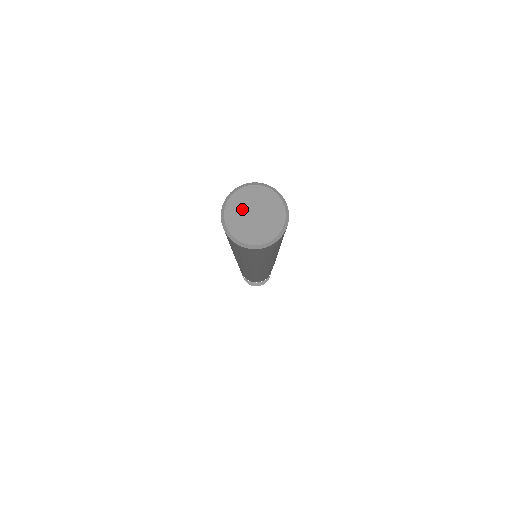
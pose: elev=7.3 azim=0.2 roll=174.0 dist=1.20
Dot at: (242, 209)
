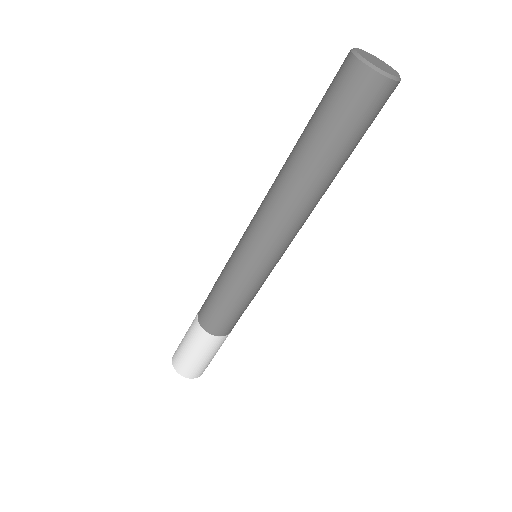
Dot at: (368, 57)
